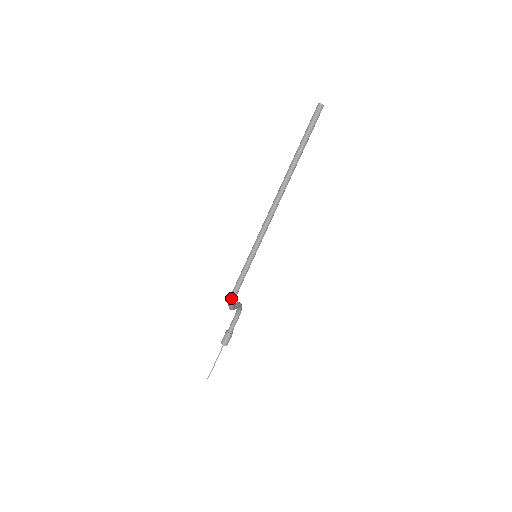
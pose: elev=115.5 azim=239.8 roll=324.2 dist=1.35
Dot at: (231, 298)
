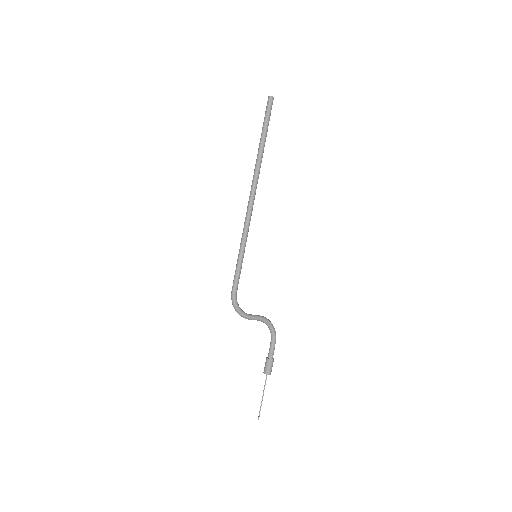
Dot at: (231, 298)
